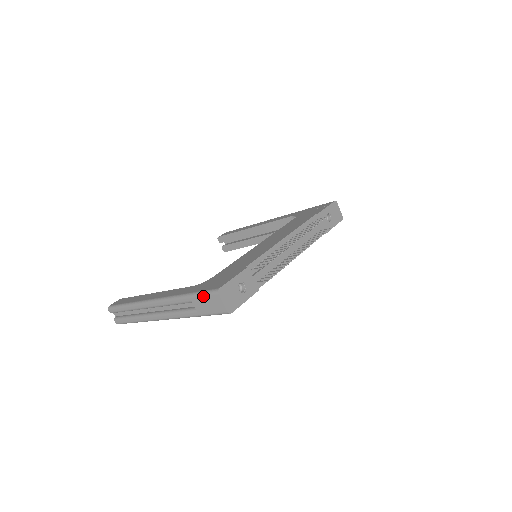
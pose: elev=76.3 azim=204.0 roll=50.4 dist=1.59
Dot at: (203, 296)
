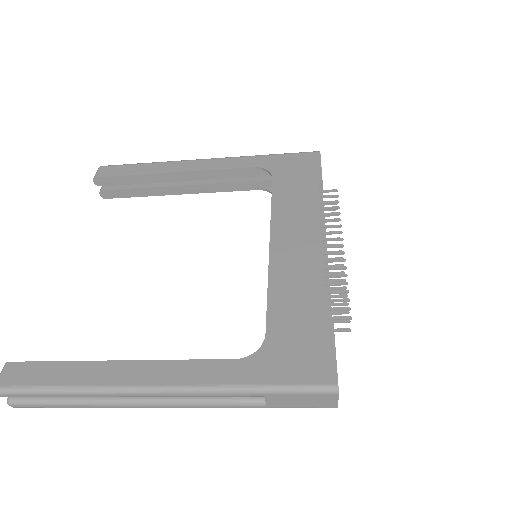
Dot at: (299, 394)
